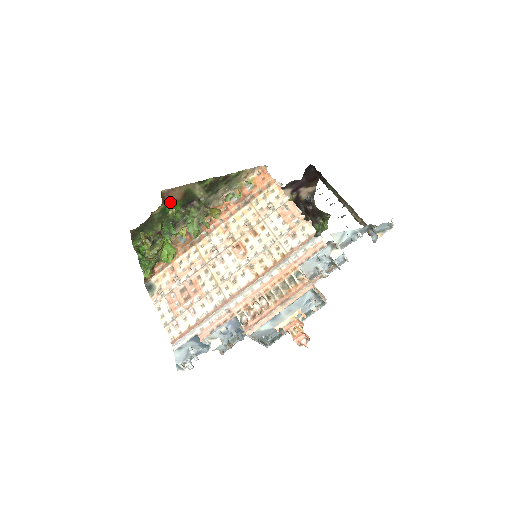
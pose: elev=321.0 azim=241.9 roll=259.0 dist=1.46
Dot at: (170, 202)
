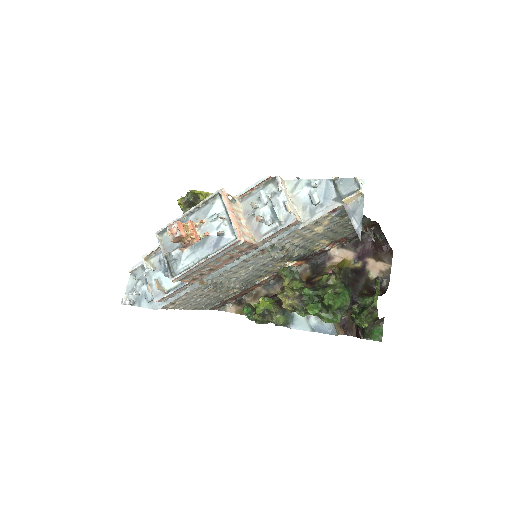
Dot at: occluded
